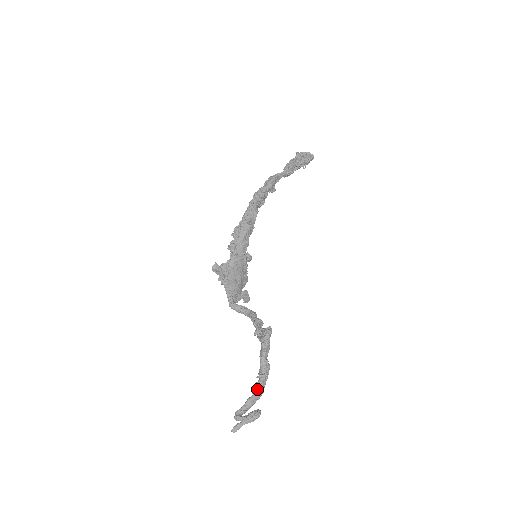
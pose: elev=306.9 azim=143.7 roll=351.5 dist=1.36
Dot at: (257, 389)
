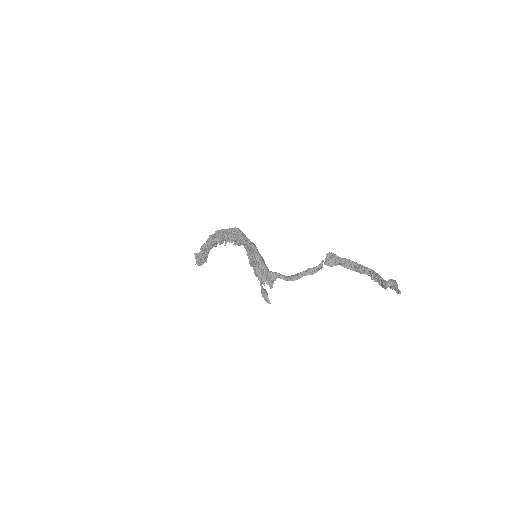
Dot at: (372, 271)
